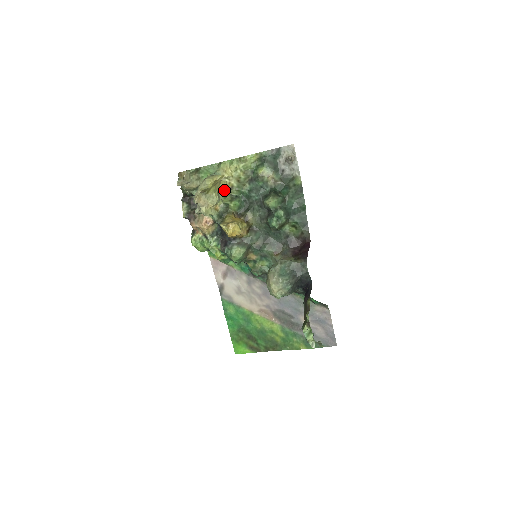
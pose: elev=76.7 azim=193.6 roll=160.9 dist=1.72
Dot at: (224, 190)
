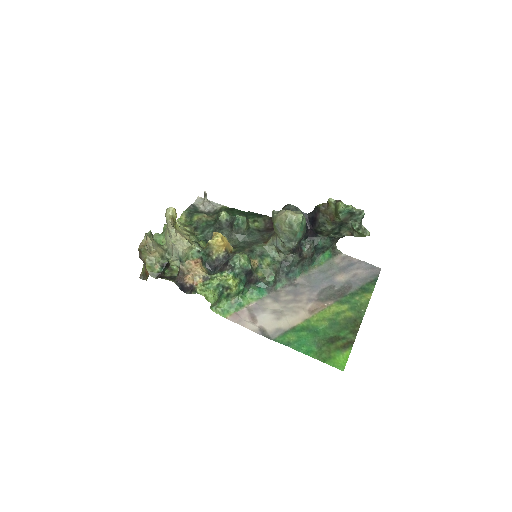
Dot at: occluded
